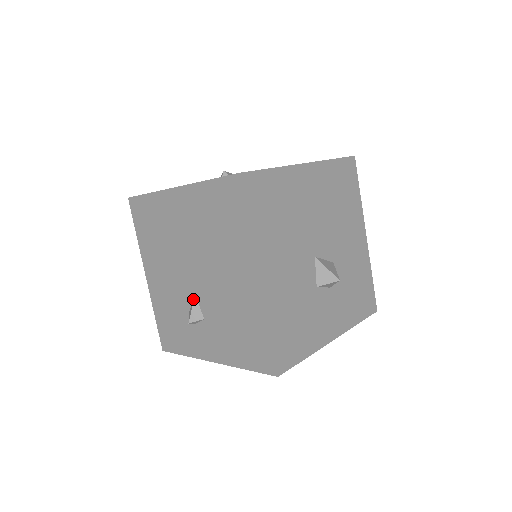
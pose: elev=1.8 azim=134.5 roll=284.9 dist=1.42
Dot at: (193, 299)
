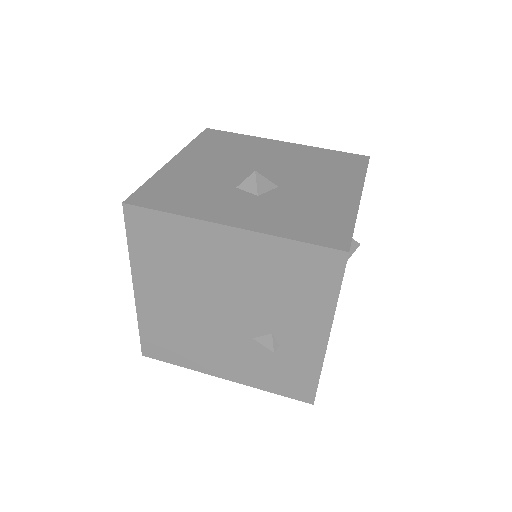
Dot at: occluded
